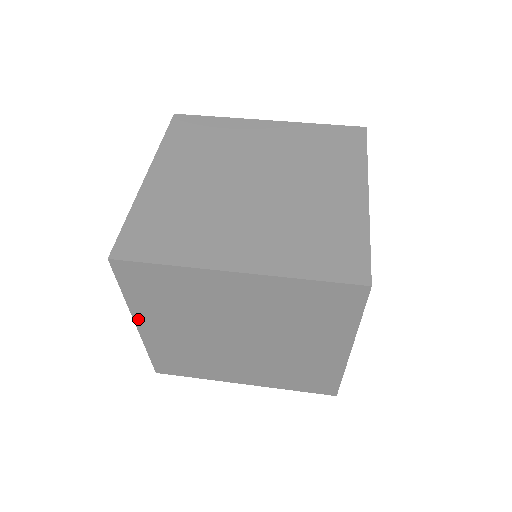
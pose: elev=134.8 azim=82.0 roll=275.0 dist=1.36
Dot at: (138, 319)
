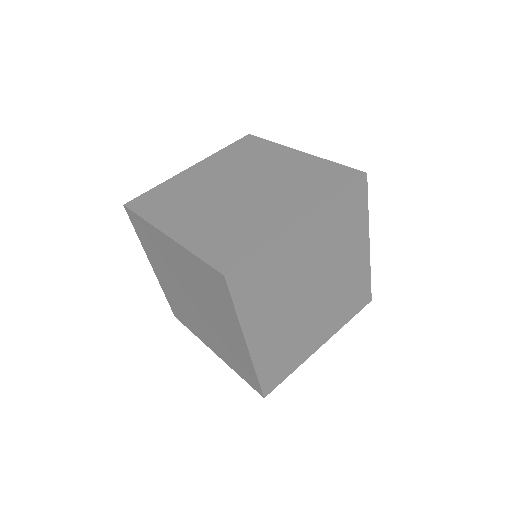
Dot at: (248, 334)
